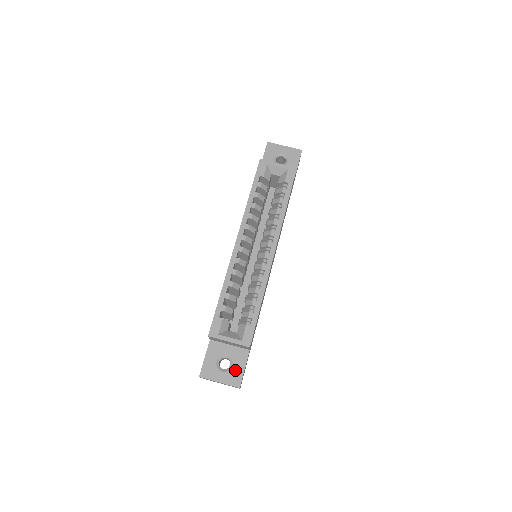
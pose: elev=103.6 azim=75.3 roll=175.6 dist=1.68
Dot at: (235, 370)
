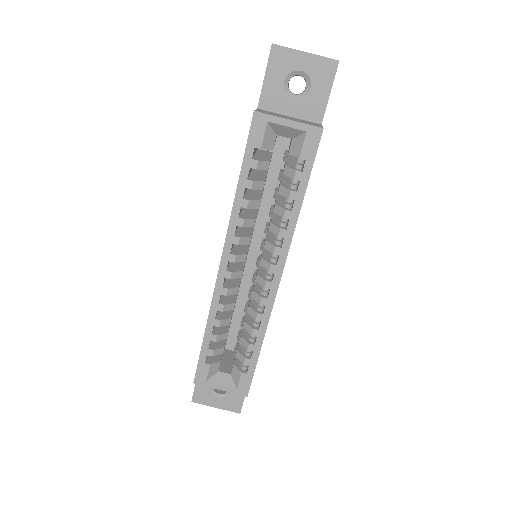
Dot at: (233, 397)
